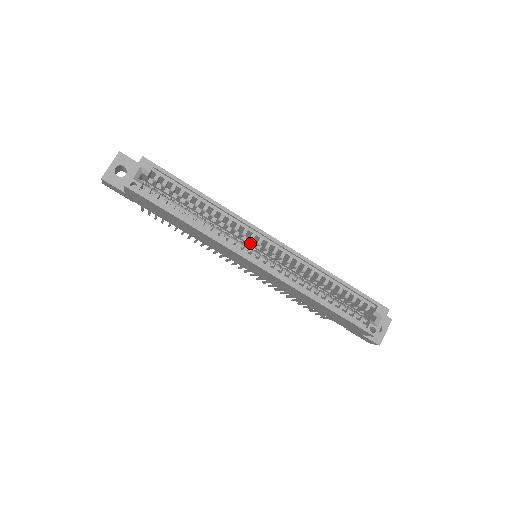
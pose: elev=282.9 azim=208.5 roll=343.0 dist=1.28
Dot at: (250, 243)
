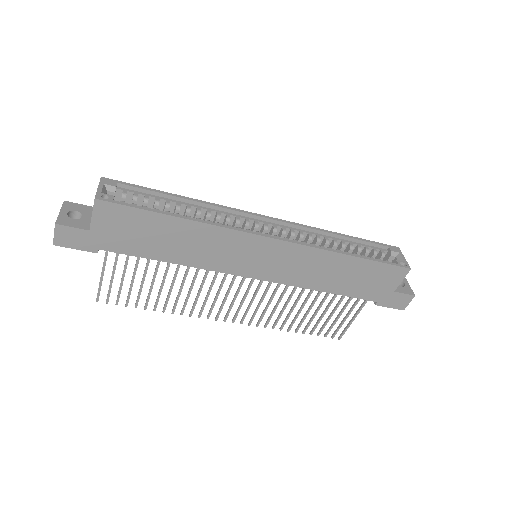
Dot at: occluded
